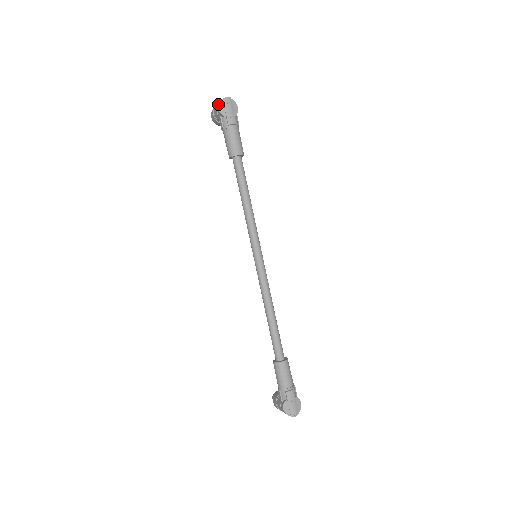
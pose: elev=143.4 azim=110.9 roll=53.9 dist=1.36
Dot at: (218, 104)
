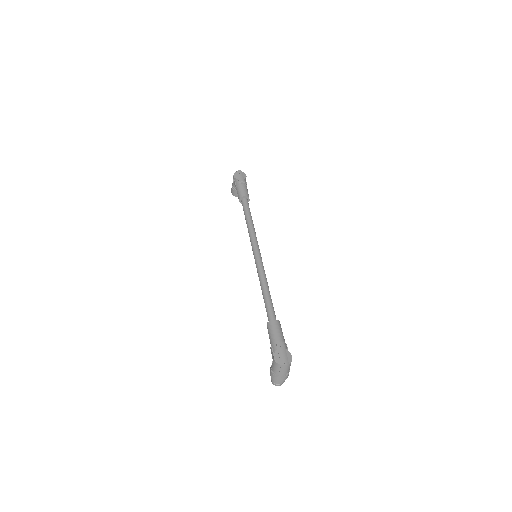
Dot at: (234, 175)
